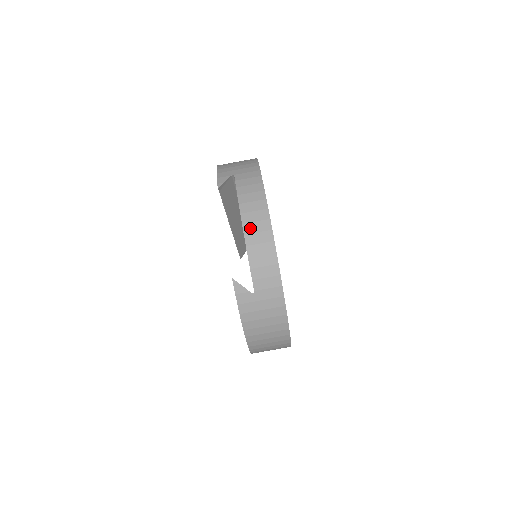
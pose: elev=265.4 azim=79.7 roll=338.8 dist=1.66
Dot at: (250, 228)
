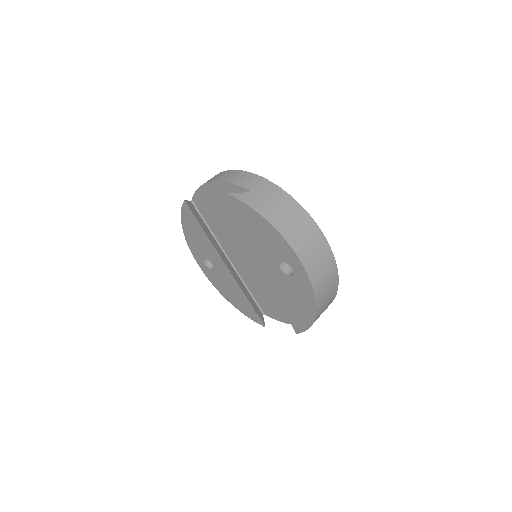
Dot at: (217, 179)
